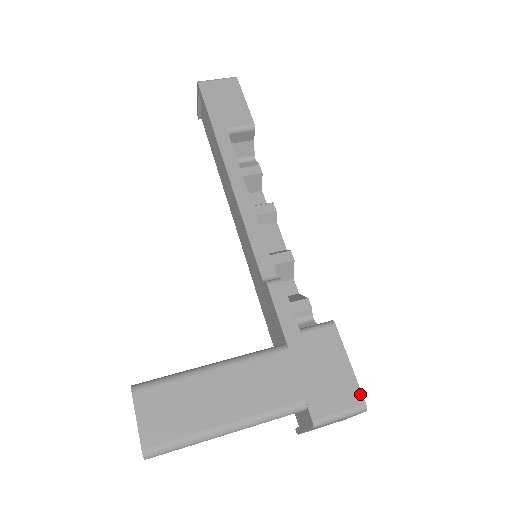
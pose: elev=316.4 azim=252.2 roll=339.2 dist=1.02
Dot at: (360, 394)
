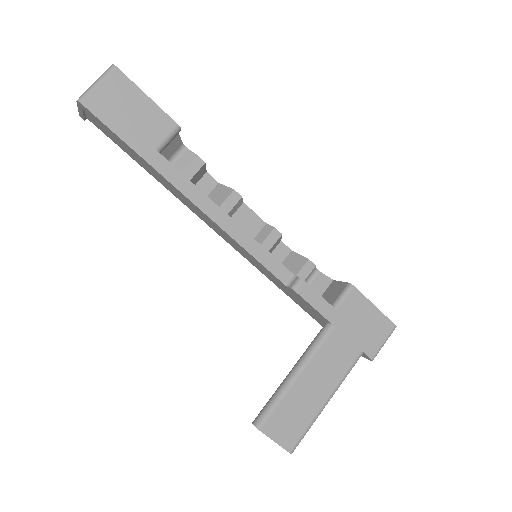
Dot at: (390, 322)
